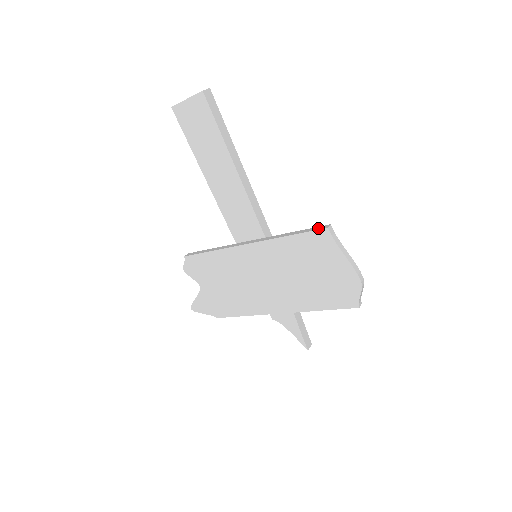
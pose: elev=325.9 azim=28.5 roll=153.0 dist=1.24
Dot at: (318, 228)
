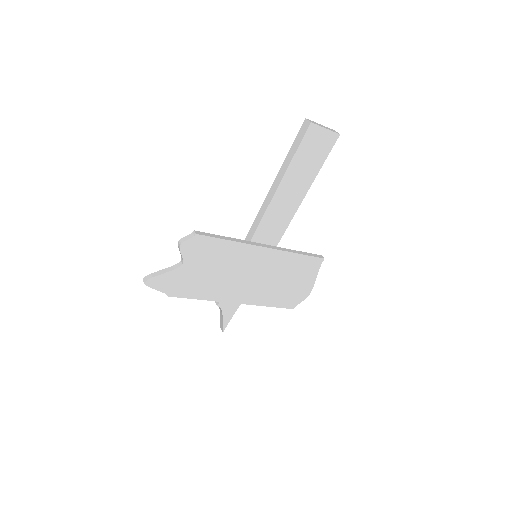
Dot at: (317, 256)
